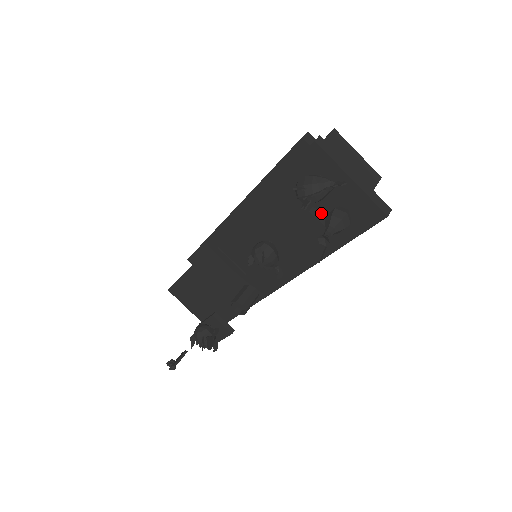
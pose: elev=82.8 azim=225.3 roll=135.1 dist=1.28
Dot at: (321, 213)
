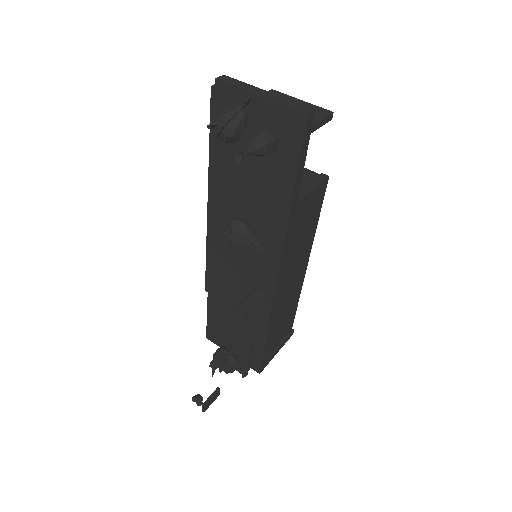
Dot at: occluded
